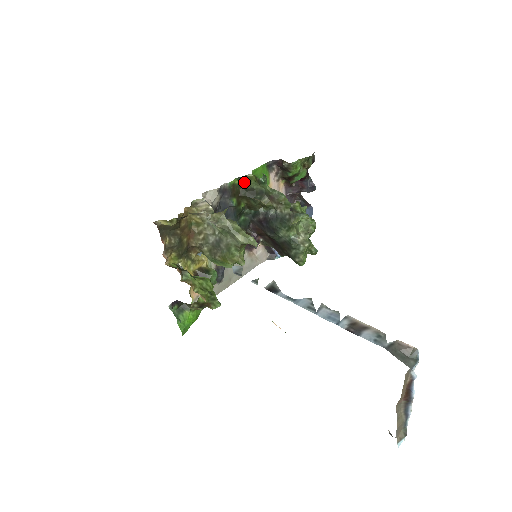
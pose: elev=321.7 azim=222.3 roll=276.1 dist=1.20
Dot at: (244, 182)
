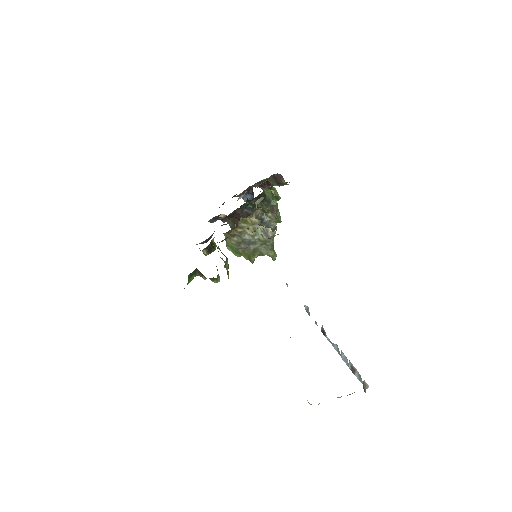
Dot at: (265, 188)
